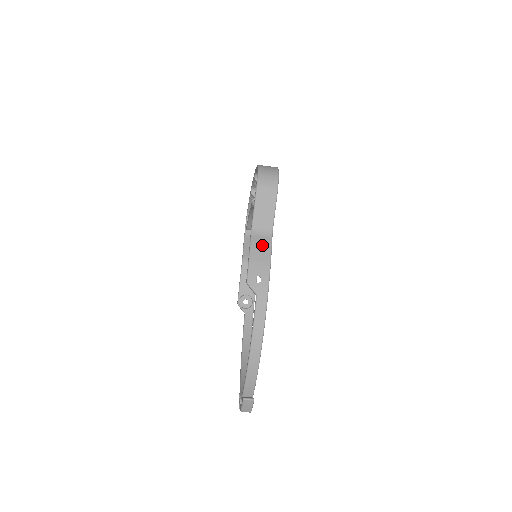
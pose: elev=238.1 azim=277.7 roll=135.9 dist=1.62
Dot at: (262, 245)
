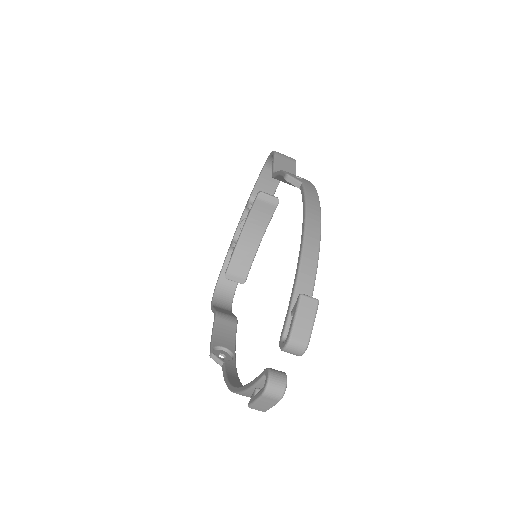
Dot at: occluded
